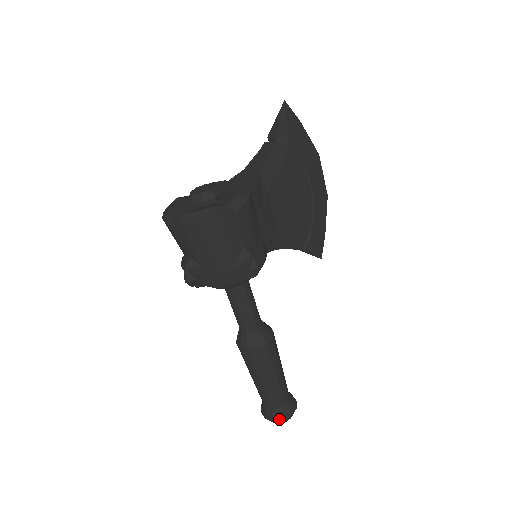
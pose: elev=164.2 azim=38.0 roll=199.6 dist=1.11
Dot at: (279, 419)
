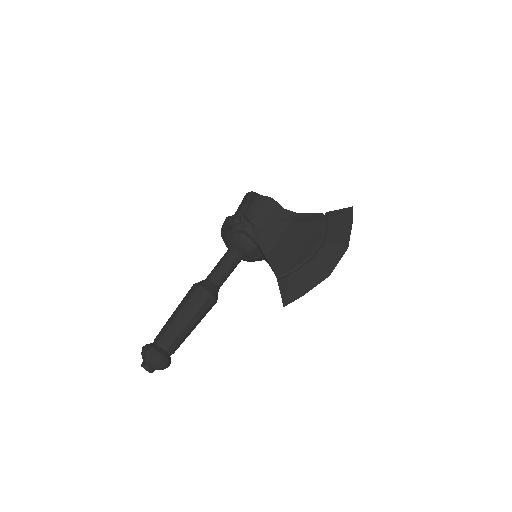
Dot at: (145, 346)
